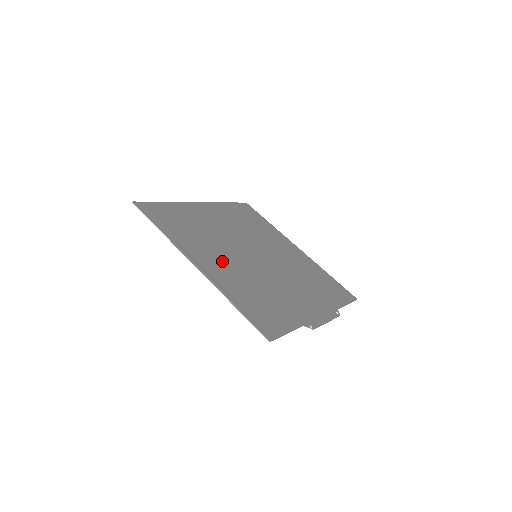
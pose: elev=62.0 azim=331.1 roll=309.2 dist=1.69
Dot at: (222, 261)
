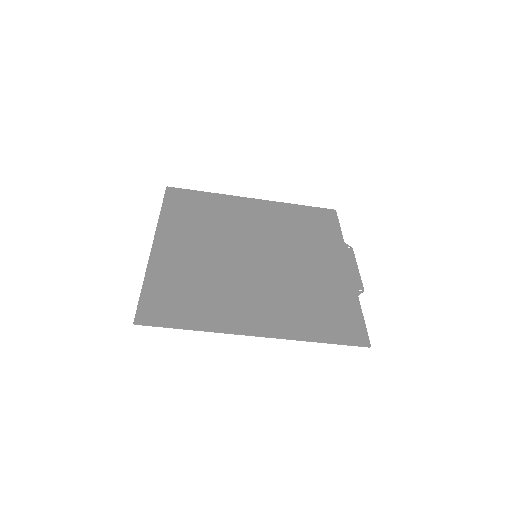
Dot at: (257, 301)
